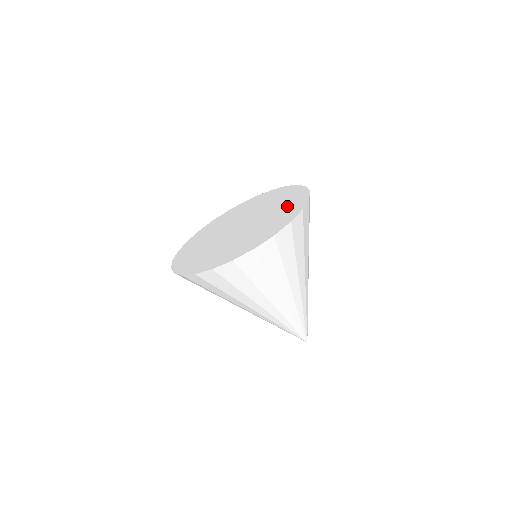
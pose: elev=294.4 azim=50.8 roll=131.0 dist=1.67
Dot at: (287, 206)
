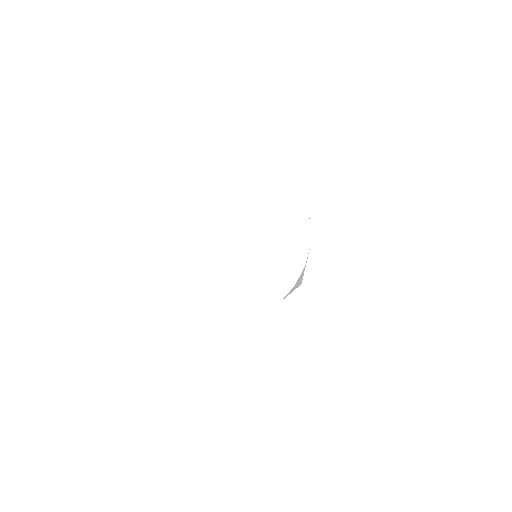
Dot at: (288, 242)
